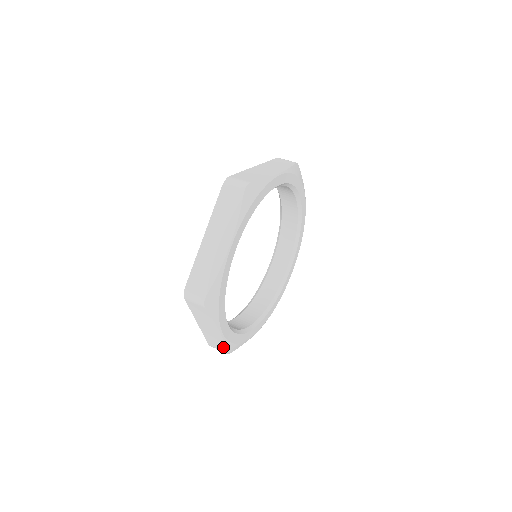
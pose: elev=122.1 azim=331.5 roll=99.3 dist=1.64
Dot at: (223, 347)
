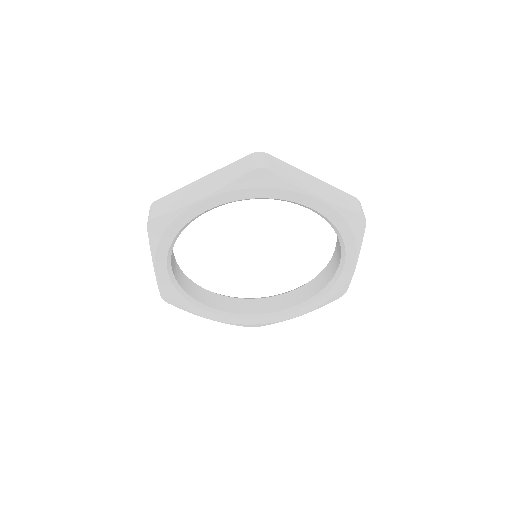
Dot at: occluded
